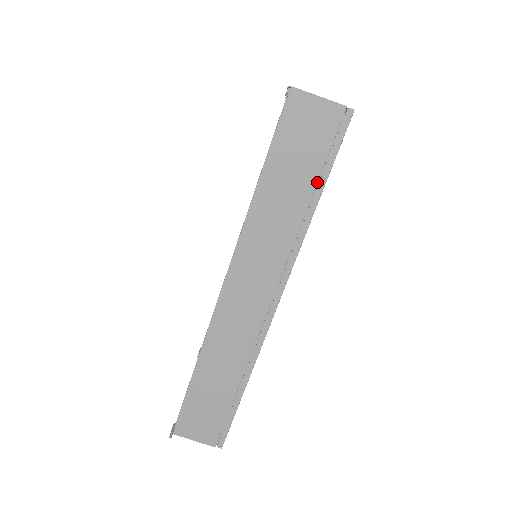
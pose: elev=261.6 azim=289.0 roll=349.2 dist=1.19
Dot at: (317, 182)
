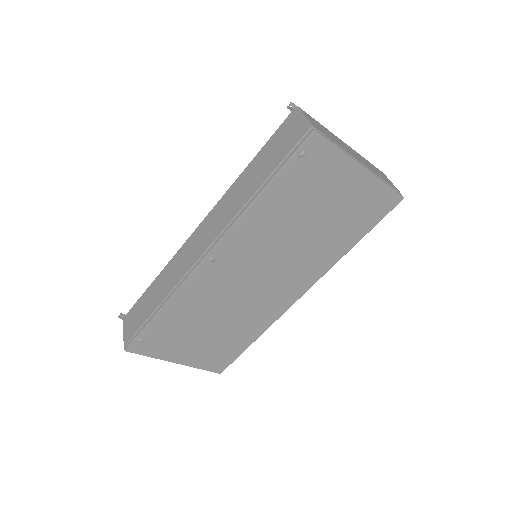
Dot at: (270, 175)
